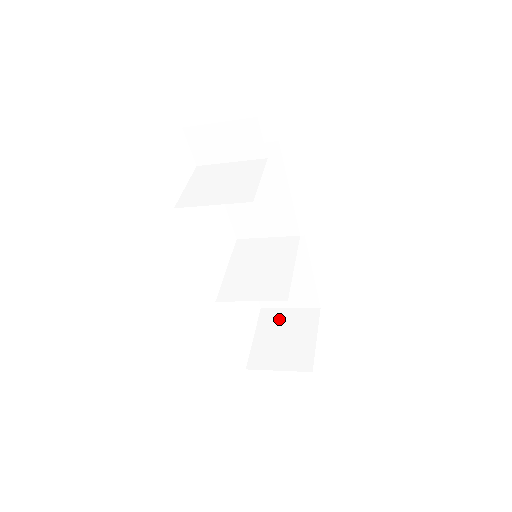
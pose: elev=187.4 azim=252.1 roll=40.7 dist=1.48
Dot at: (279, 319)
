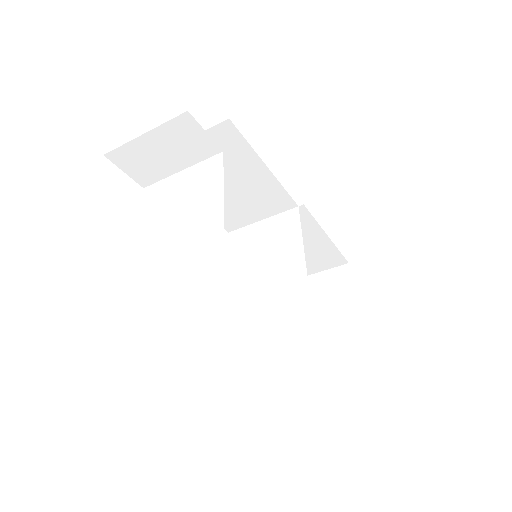
Dot at: occluded
